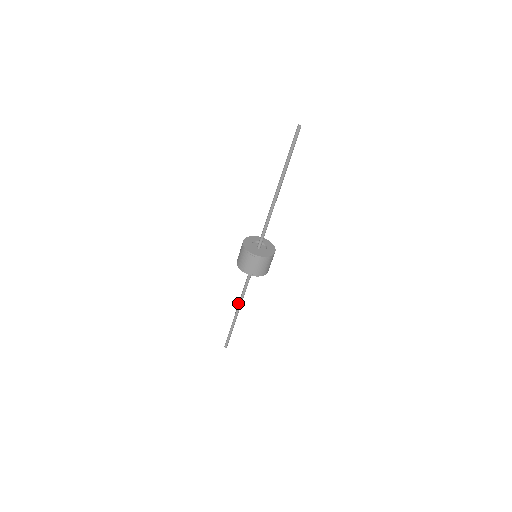
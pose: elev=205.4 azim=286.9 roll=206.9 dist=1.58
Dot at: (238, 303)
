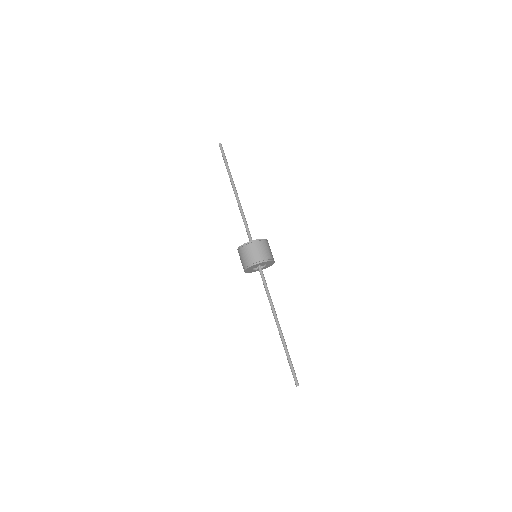
Dot at: occluded
